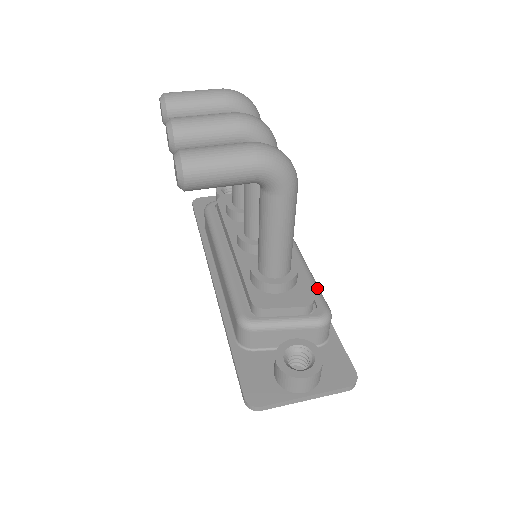
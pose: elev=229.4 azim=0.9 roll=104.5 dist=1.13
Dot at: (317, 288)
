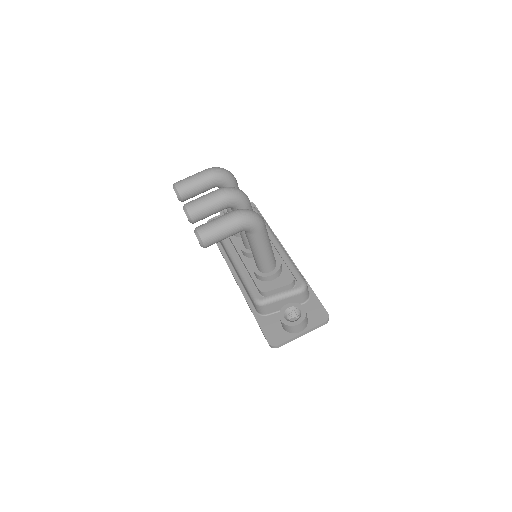
Dot at: (295, 269)
